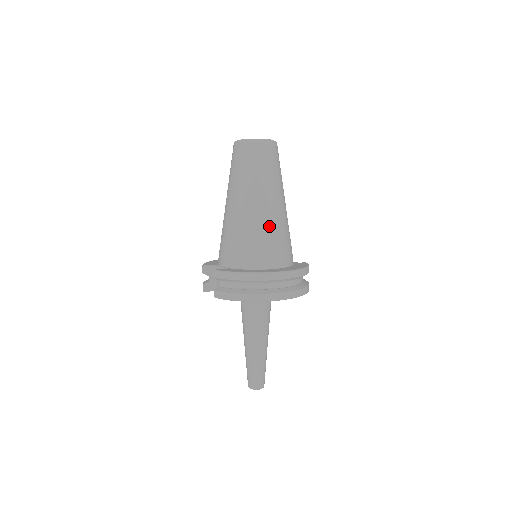
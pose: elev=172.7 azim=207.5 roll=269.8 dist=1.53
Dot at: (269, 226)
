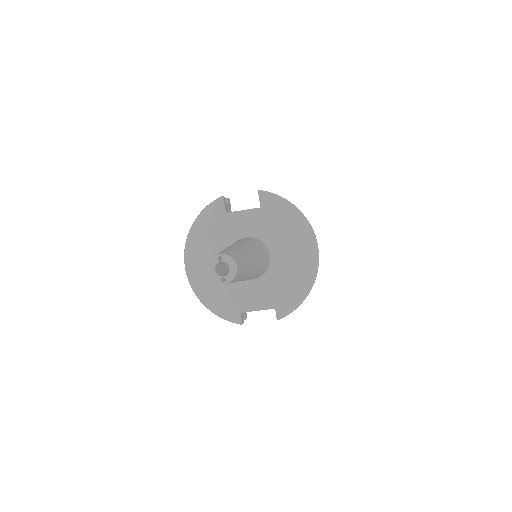
Dot at: occluded
